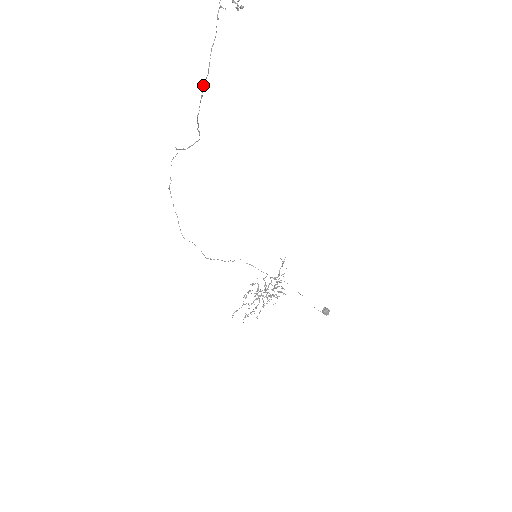
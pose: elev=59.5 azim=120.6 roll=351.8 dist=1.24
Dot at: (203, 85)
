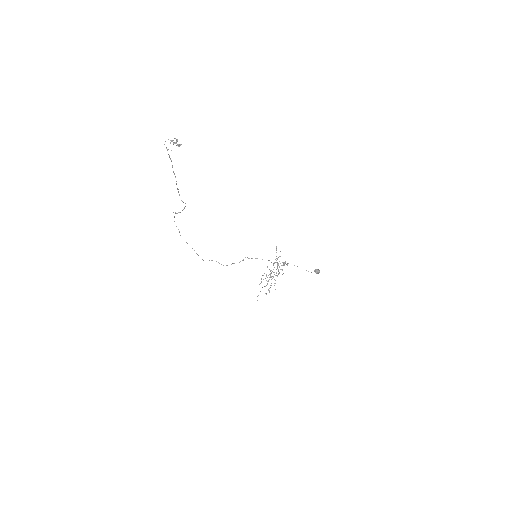
Dot at: occluded
